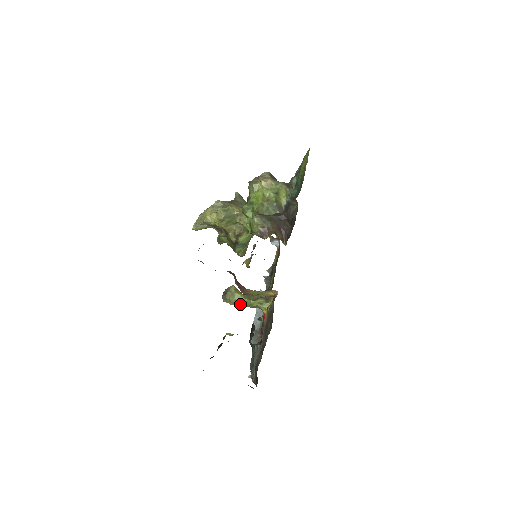
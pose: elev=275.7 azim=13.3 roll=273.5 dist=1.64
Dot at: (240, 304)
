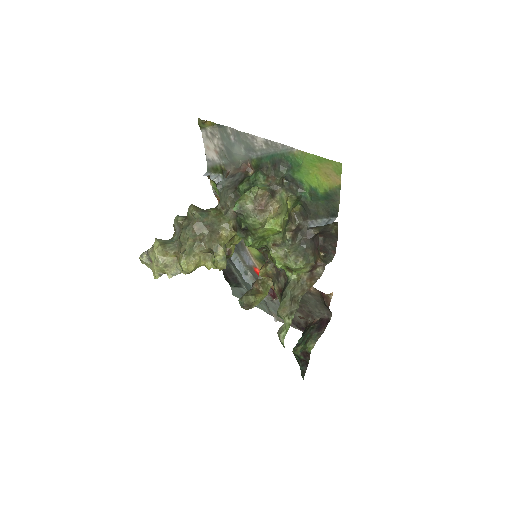
Dot at: occluded
